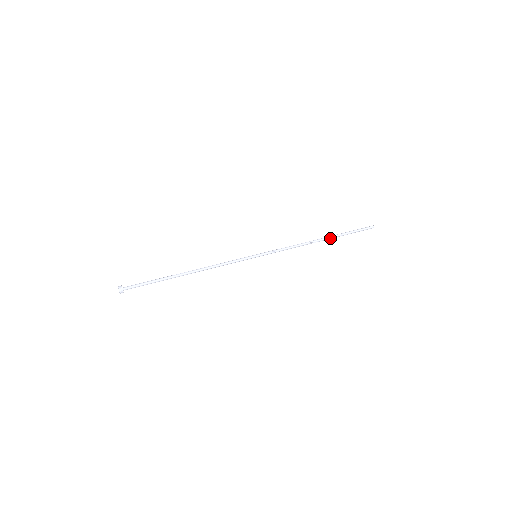
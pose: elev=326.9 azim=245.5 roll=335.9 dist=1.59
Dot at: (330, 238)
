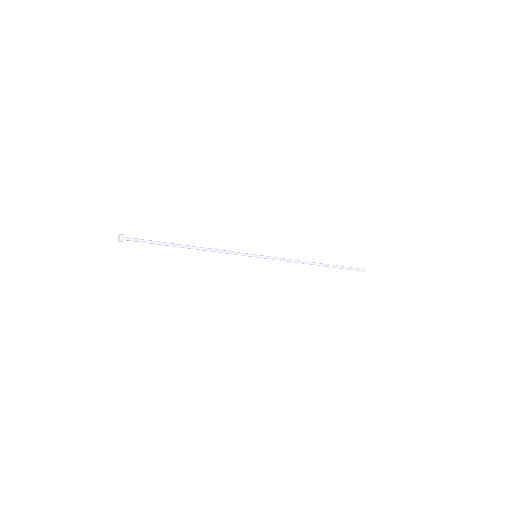
Dot at: (325, 265)
